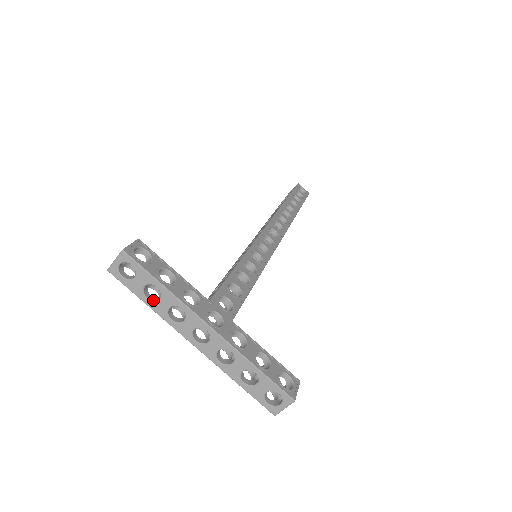
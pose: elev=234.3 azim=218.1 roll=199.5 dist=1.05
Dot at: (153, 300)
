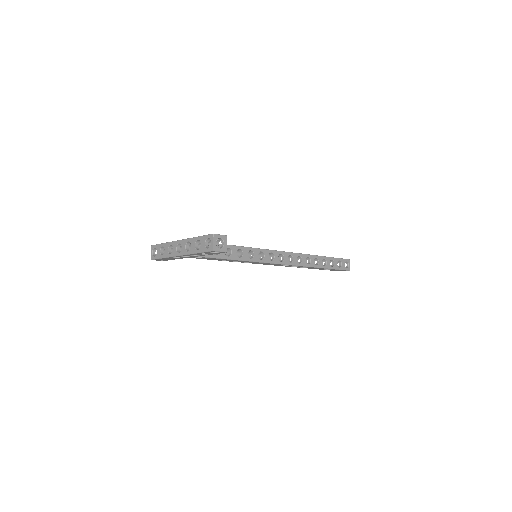
Dot at: (164, 254)
